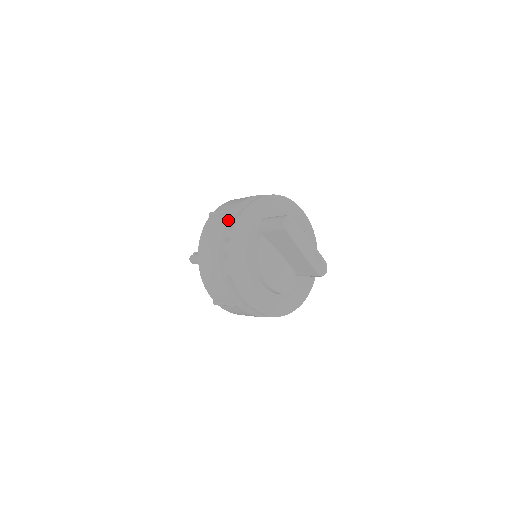
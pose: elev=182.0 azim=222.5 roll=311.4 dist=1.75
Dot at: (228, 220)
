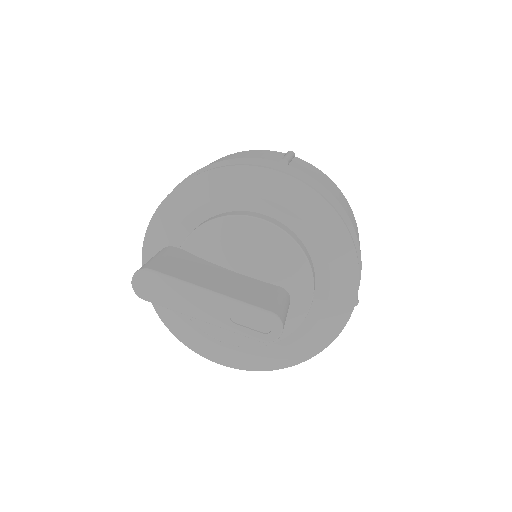
Dot at: occluded
